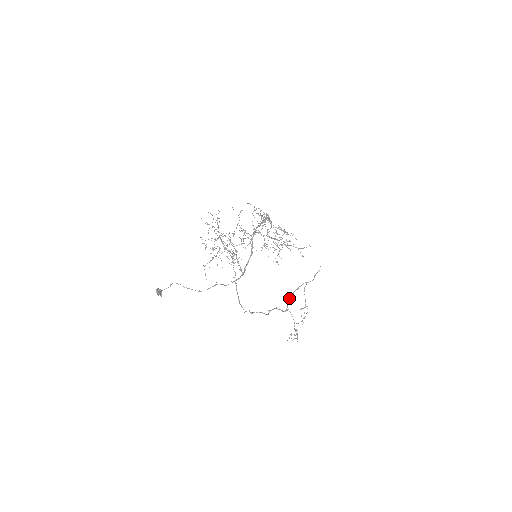
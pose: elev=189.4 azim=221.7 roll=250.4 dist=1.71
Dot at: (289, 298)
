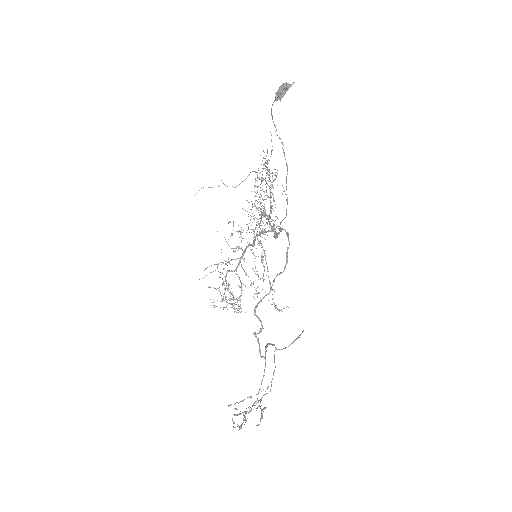
Dot at: (267, 344)
